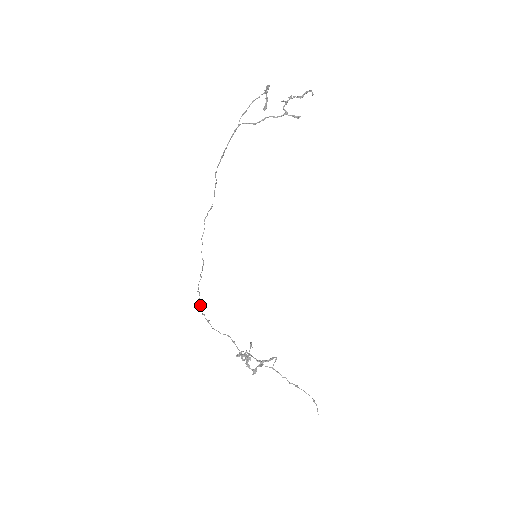
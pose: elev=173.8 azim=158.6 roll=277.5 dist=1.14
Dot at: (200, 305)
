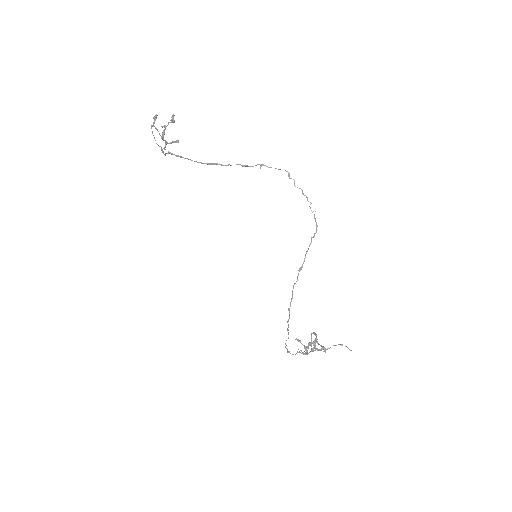
Dot at: occluded
